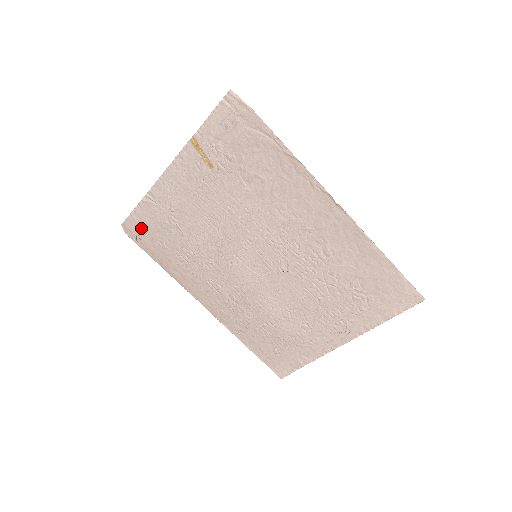
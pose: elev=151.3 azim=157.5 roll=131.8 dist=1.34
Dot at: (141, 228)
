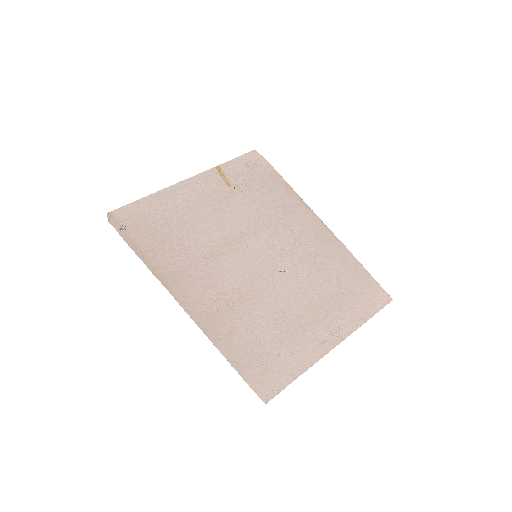
Dot at: (133, 219)
